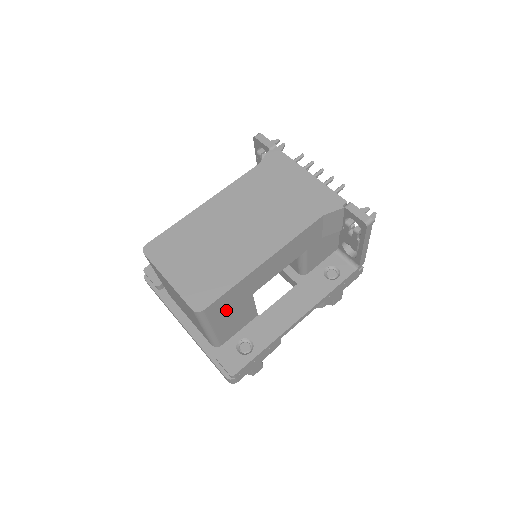
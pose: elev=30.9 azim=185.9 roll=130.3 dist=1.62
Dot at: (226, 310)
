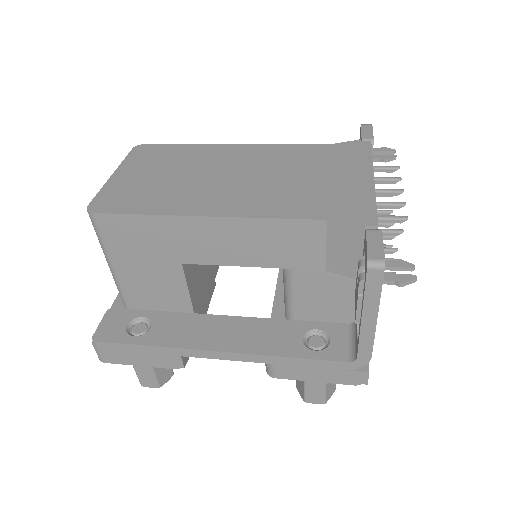
Dot at: (134, 251)
